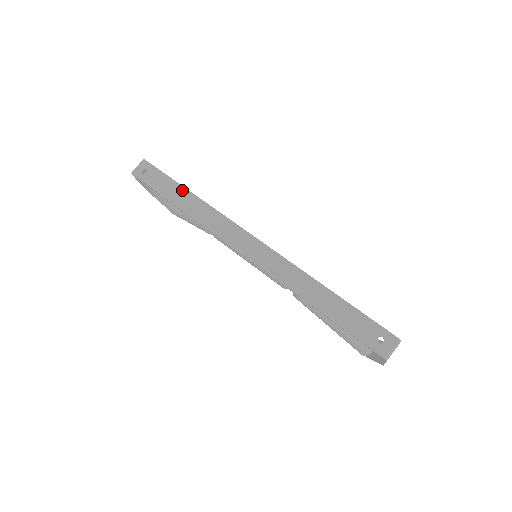
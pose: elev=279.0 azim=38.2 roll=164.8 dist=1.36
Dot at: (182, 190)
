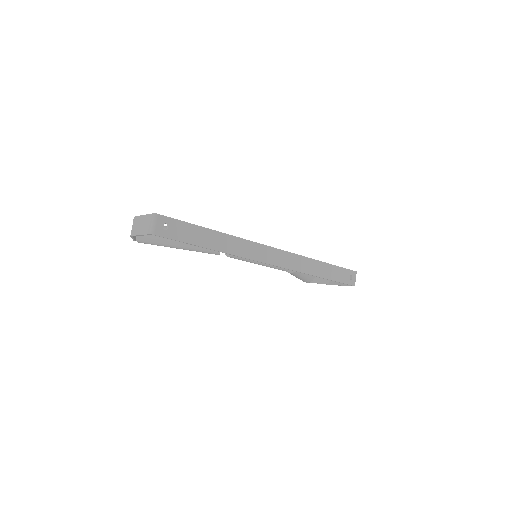
Dot at: (209, 232)
